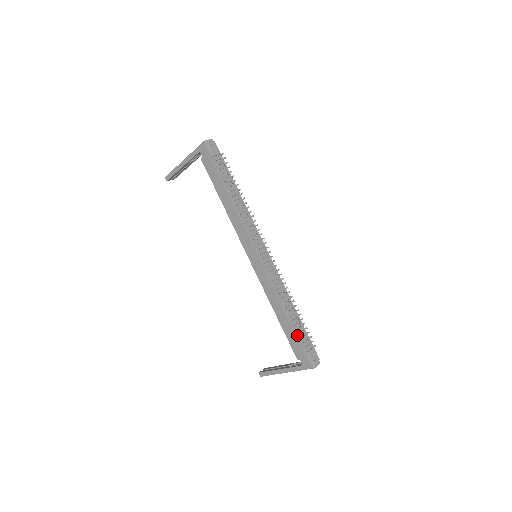
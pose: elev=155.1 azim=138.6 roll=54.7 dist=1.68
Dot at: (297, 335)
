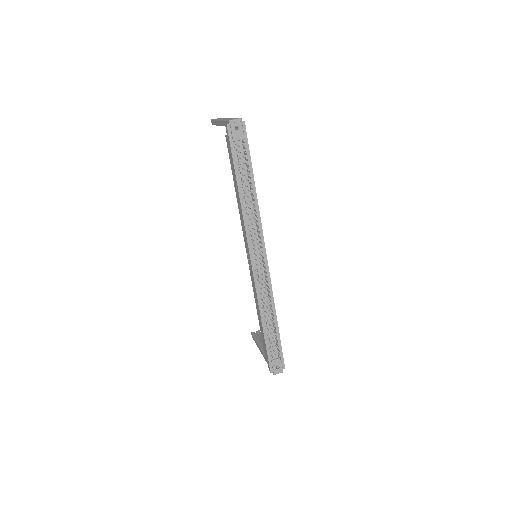
Dot at: (267, 343)
